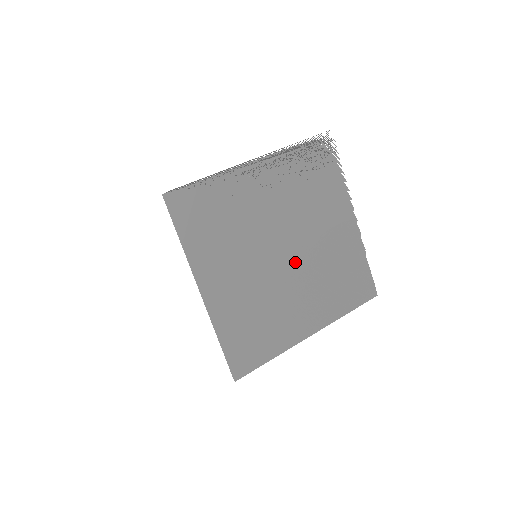
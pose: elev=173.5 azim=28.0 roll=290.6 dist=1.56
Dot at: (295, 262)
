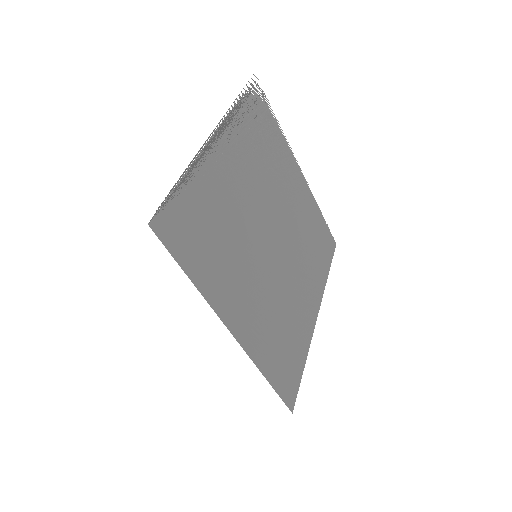
Dot at: (283, 244)
